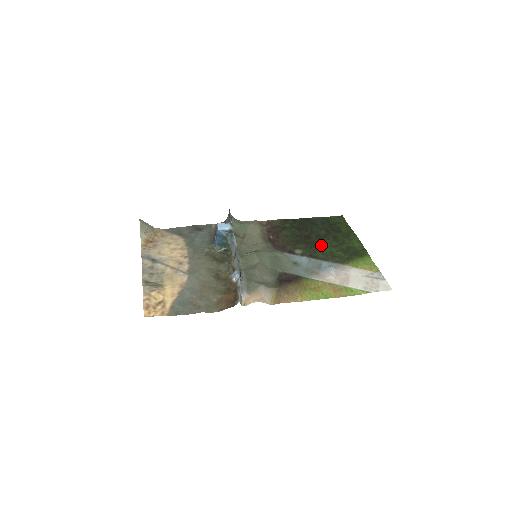
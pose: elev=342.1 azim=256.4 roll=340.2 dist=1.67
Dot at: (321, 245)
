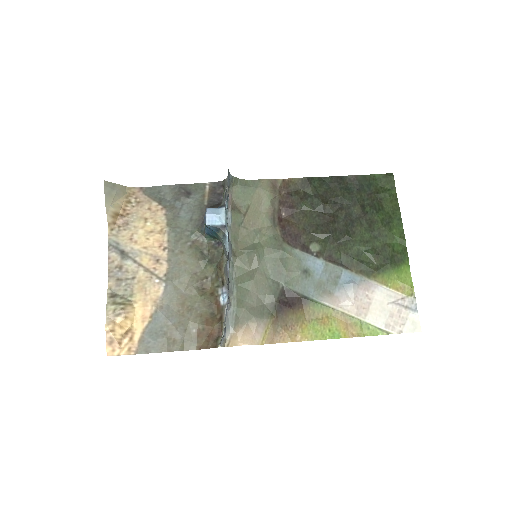
Dot at: (348, 238)
